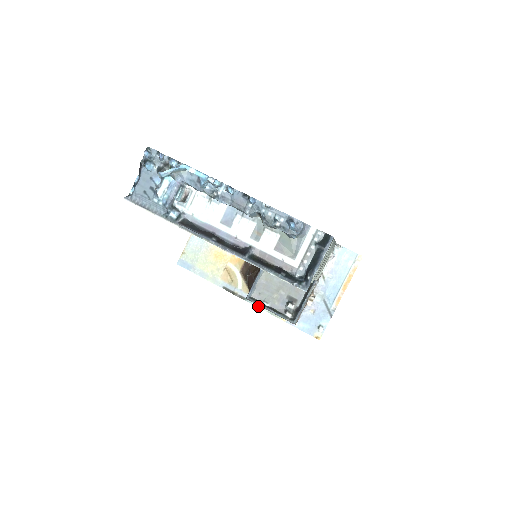
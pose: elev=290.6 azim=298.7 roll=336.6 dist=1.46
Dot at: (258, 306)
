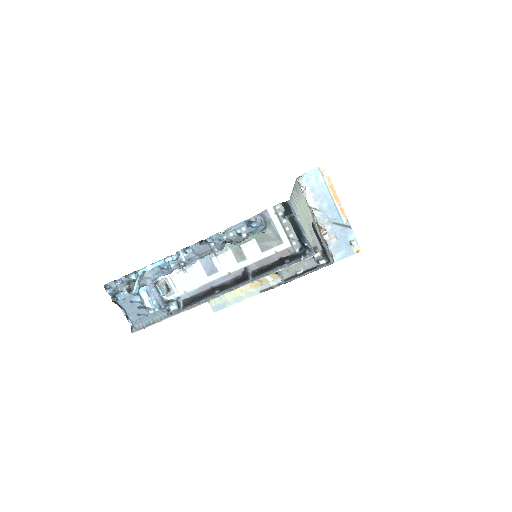
Dot at: occluded
